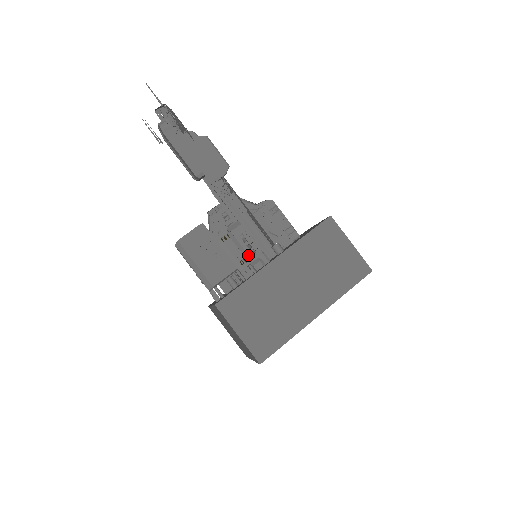
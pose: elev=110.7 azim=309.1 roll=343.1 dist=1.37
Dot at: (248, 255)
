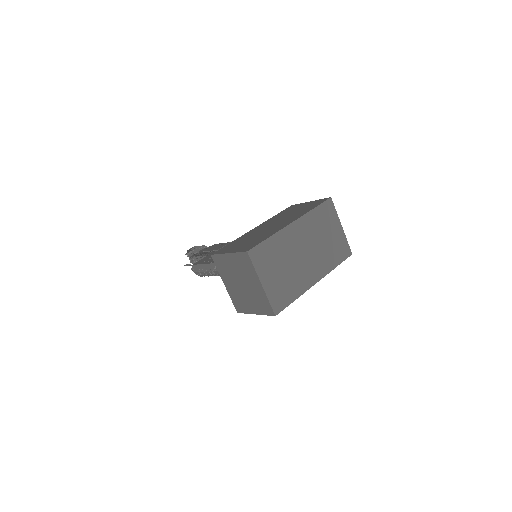
Dot at: occluded
